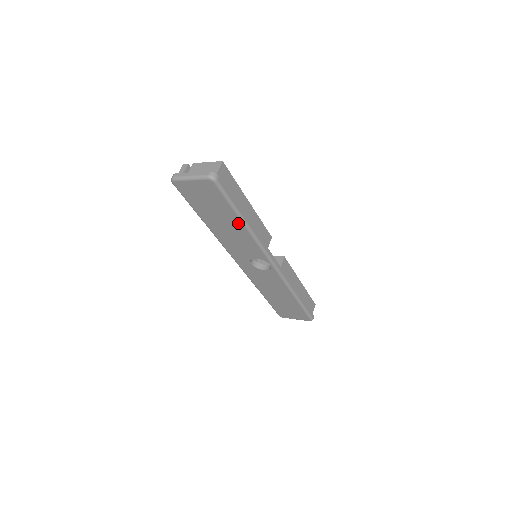
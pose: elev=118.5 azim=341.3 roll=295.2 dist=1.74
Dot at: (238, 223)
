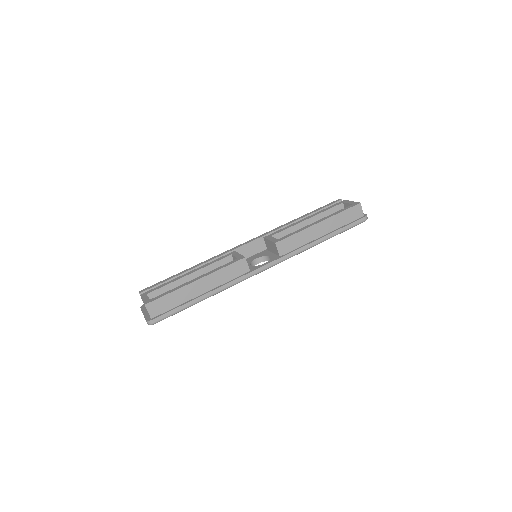
Dot at: occluded
